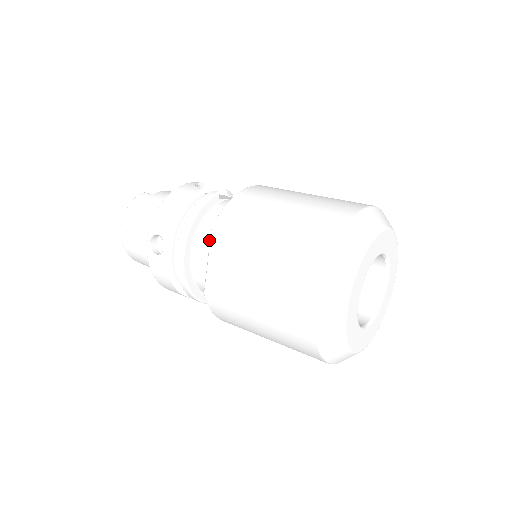
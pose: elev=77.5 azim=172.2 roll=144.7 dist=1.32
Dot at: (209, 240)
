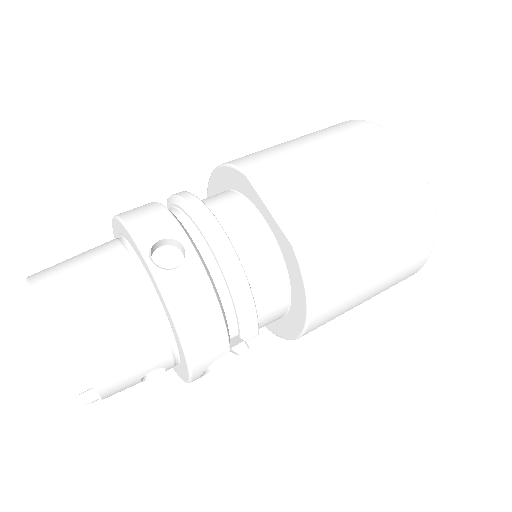
Dot at: (235, 209)
